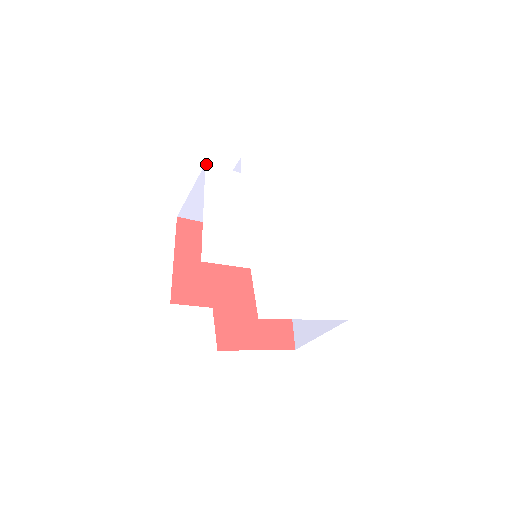
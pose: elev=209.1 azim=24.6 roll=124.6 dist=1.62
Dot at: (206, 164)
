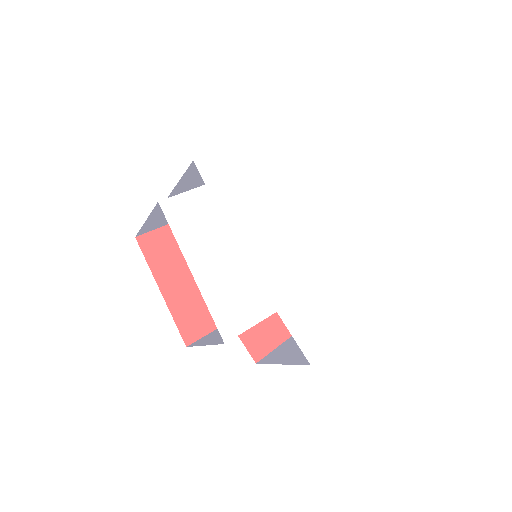
Dot at: (159, 202)
